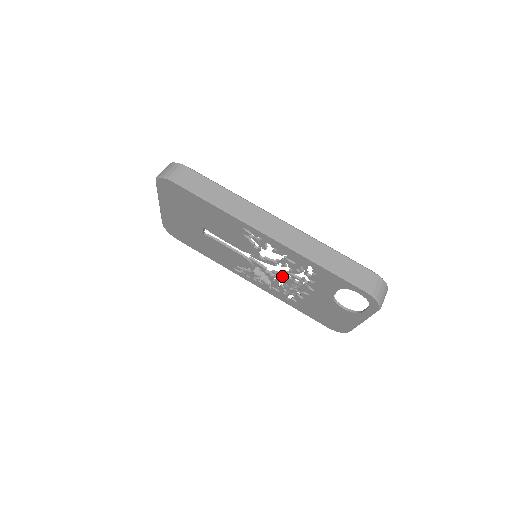
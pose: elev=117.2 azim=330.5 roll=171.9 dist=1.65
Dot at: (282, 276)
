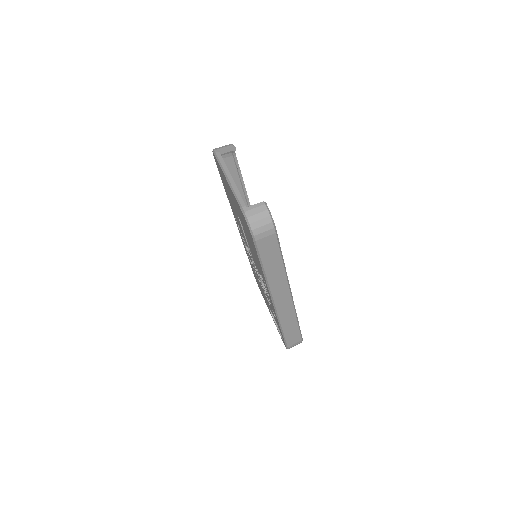
Dot at: (258, 274)
